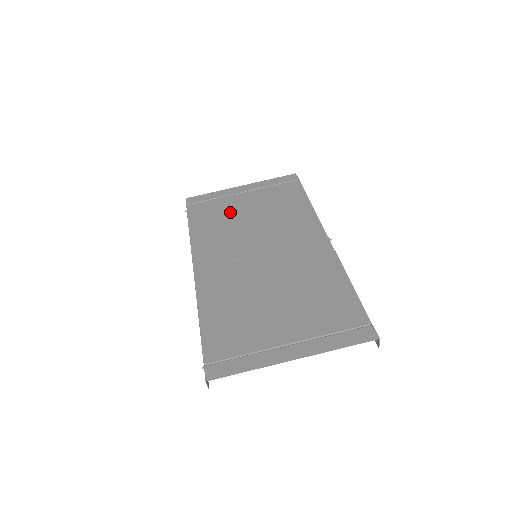
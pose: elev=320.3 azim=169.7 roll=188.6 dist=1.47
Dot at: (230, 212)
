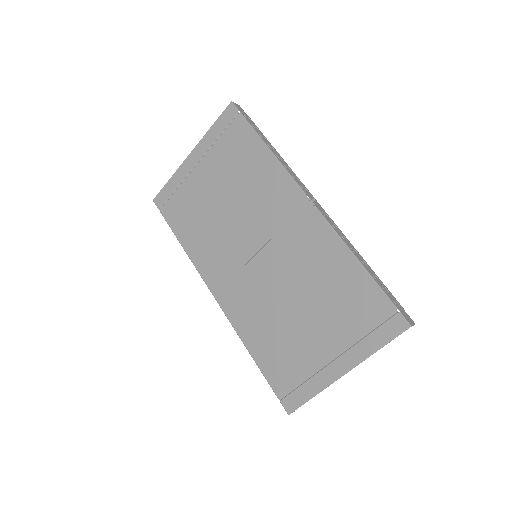
Dot at: (202, 203)
